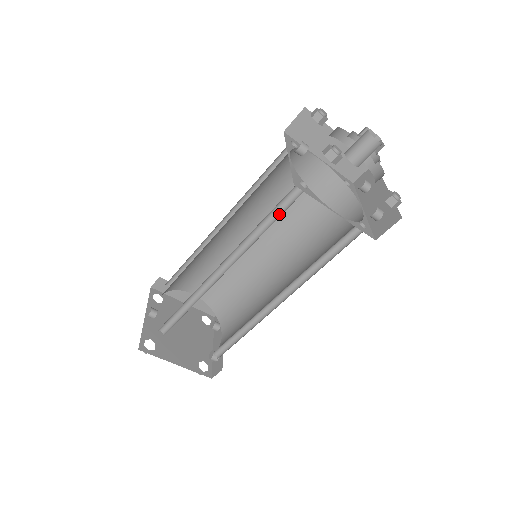
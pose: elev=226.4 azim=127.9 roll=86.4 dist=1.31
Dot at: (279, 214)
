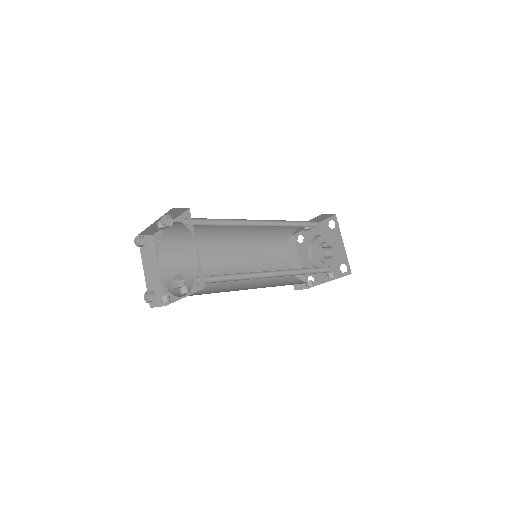
Dot at: occluded
